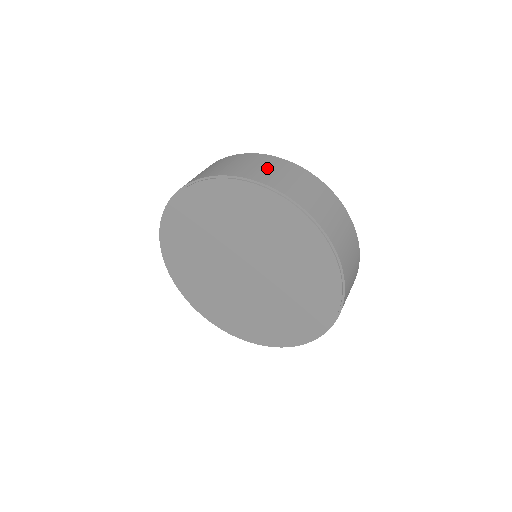
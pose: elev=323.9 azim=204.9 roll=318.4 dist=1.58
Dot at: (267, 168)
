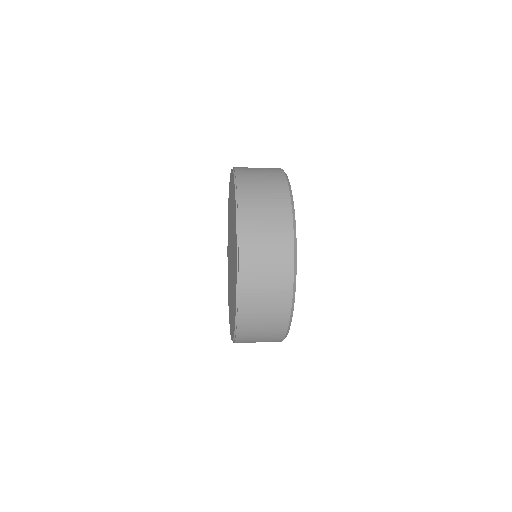
Dot at: occluded
